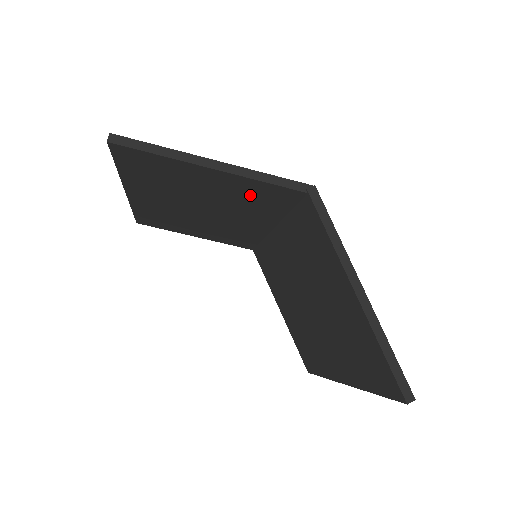
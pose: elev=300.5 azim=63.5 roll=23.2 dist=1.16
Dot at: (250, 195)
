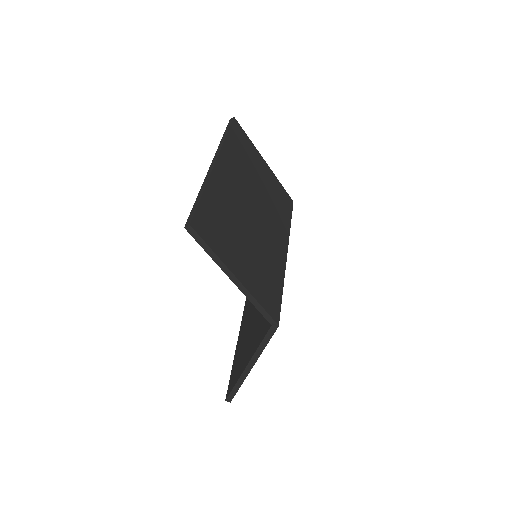
Dot at: occluded
